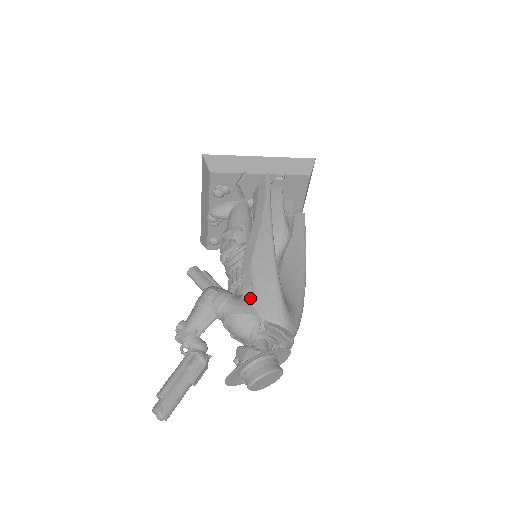
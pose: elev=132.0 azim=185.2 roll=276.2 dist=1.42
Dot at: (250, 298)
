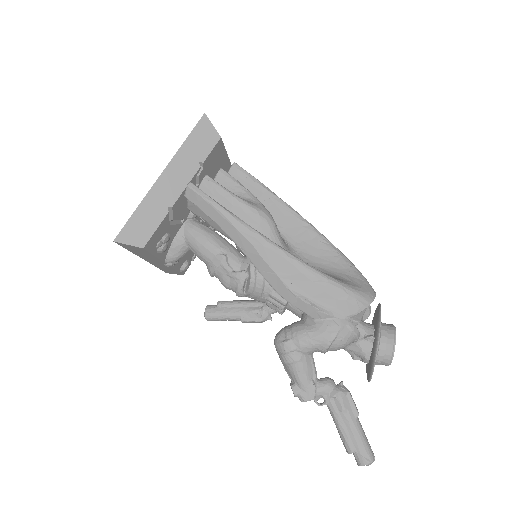
Dot at: (324, 316)
